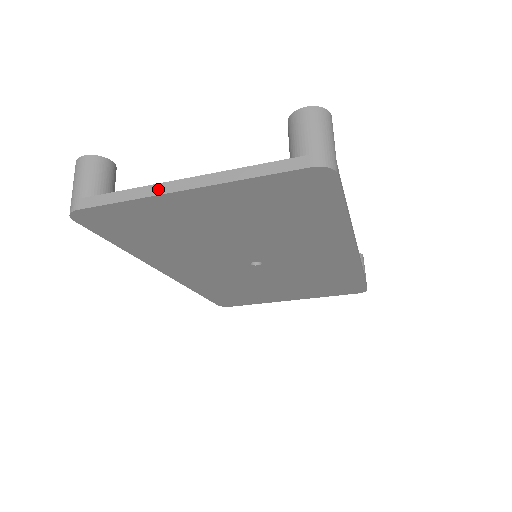
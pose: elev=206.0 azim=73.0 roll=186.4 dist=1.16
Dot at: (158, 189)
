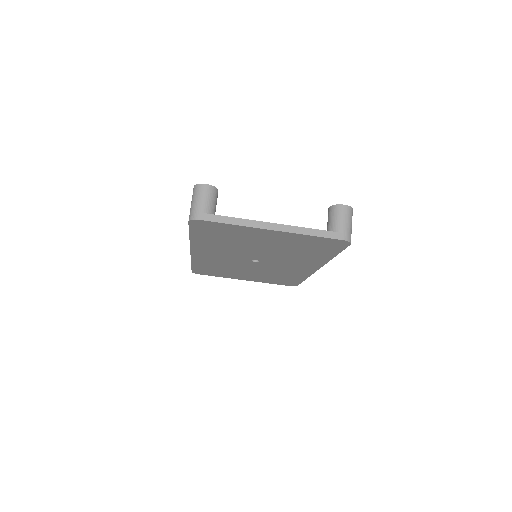
Dot at: (256, 224)
